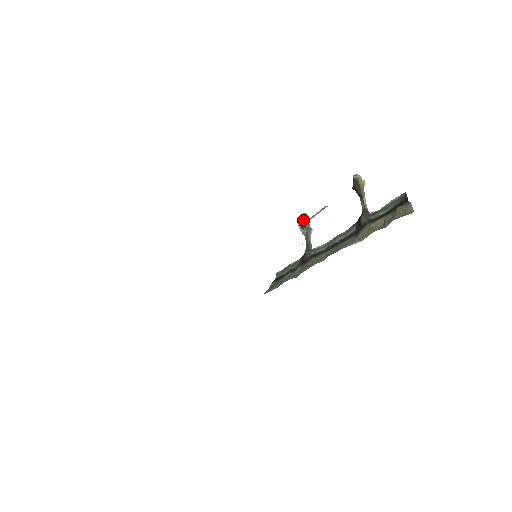
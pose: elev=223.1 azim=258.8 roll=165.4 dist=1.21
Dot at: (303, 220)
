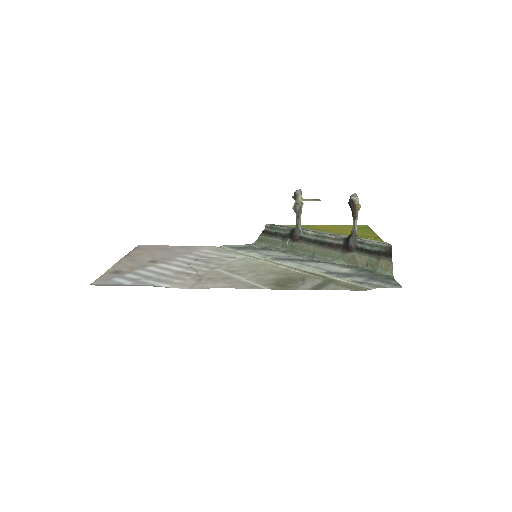
Dot at: (297, 198)
